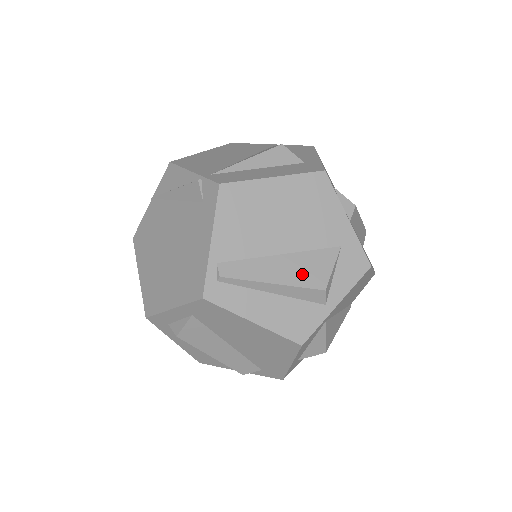
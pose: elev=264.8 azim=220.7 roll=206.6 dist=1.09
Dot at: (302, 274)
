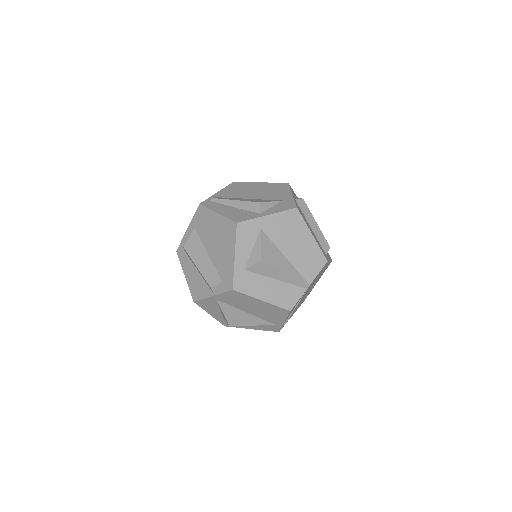
Dot at: occluded
